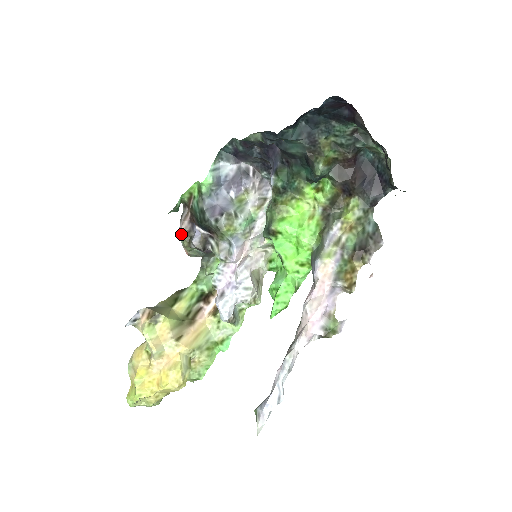
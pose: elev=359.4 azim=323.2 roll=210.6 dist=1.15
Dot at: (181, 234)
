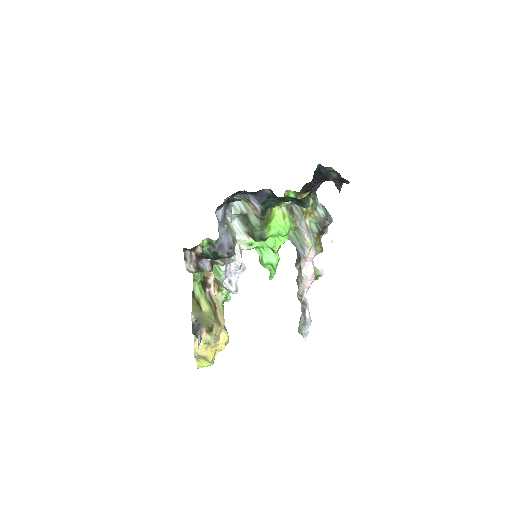
Dot at: (194, 270)
